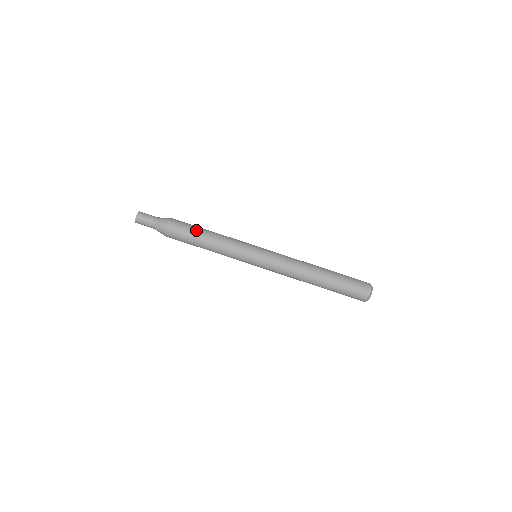
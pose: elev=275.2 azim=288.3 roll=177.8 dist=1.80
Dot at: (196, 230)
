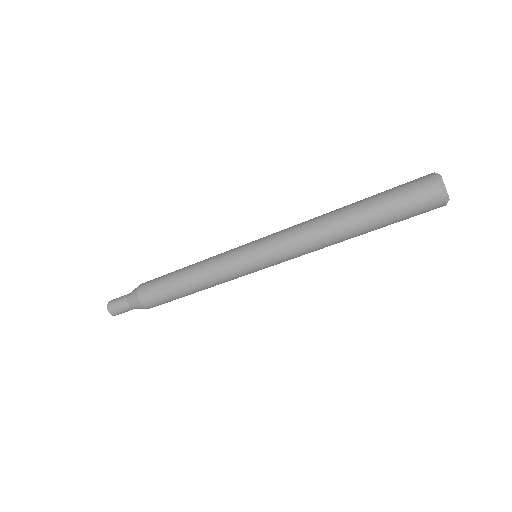
Dot at: occluded
